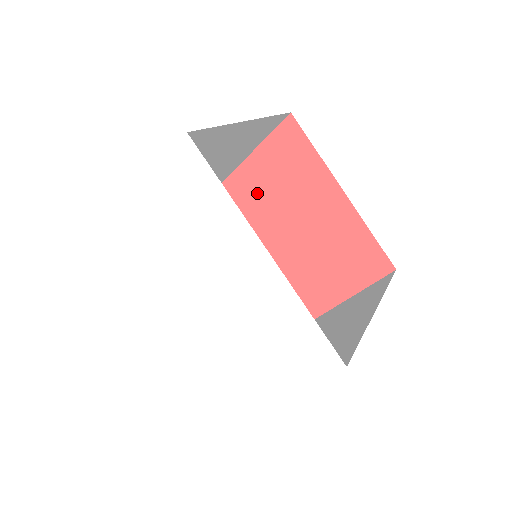
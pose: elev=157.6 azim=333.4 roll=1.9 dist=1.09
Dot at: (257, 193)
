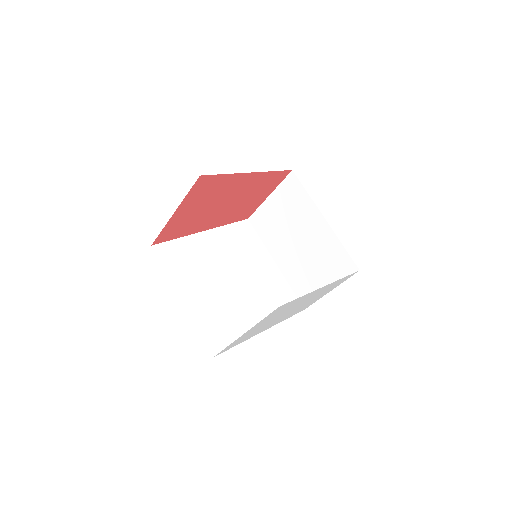
Dot at: (192, 213)
